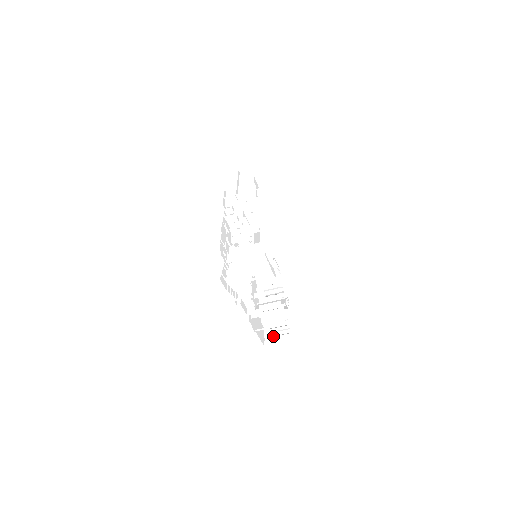
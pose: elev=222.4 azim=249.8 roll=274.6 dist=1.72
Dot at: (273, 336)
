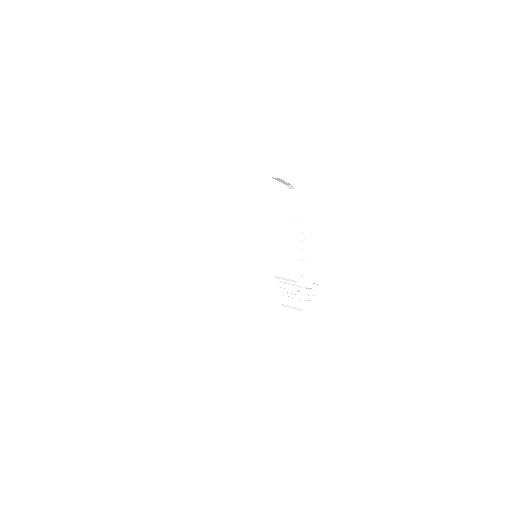
Dot at: occluded
